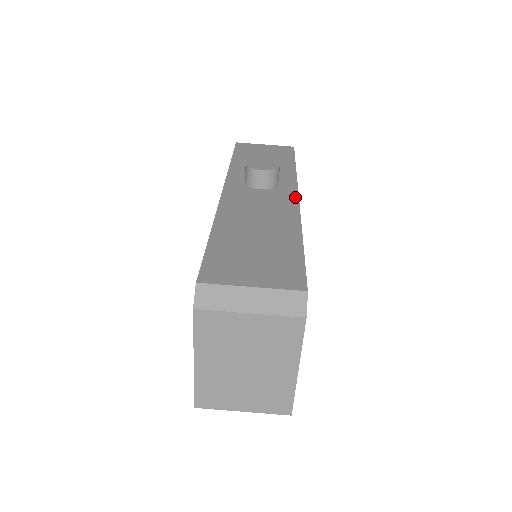
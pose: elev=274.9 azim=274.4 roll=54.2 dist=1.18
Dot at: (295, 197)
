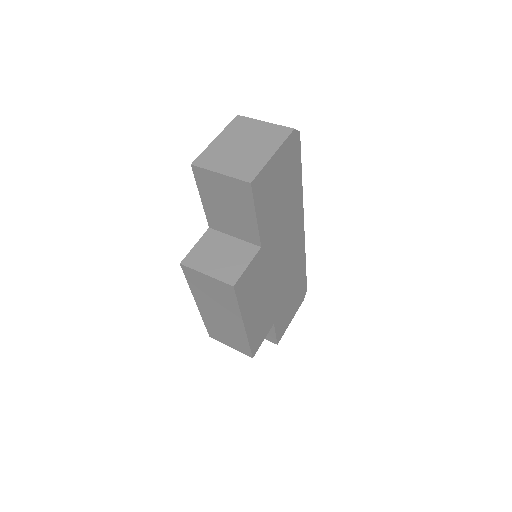
Dot at: occluded
